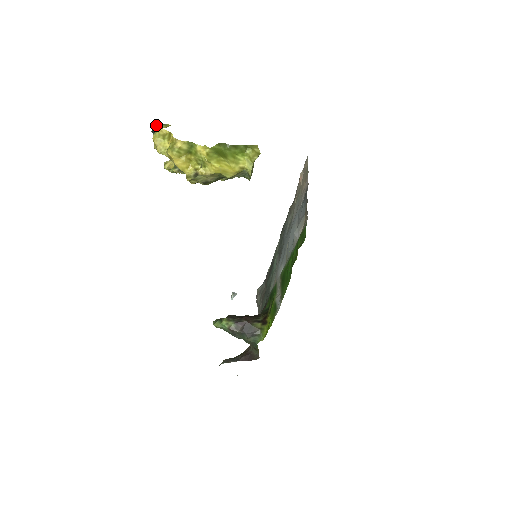
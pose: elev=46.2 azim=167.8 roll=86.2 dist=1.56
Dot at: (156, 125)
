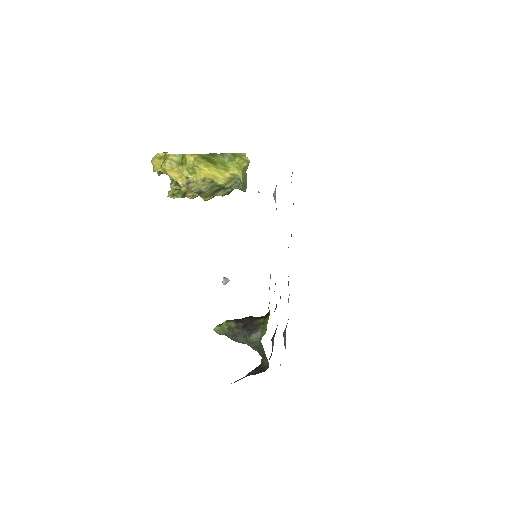
Dot at: occluded
